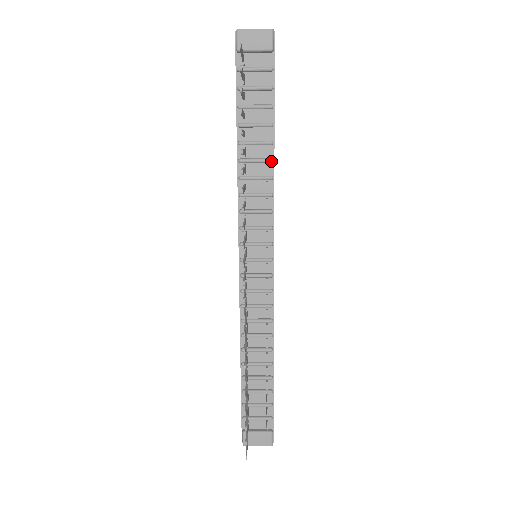
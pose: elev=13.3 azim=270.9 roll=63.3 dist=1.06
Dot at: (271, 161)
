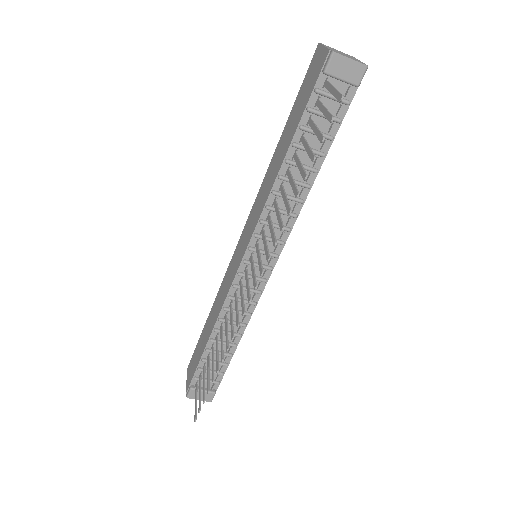
Dot at: (309, 188)
